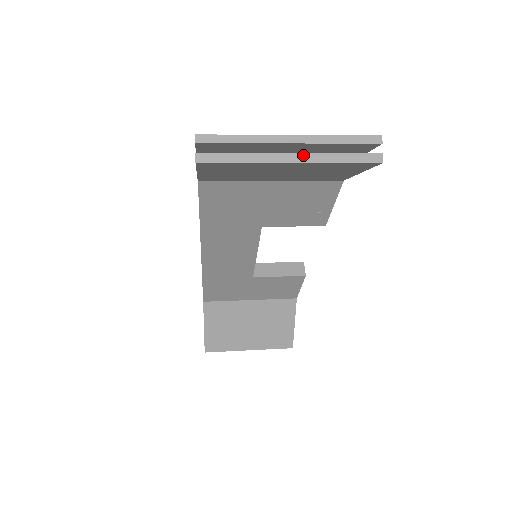
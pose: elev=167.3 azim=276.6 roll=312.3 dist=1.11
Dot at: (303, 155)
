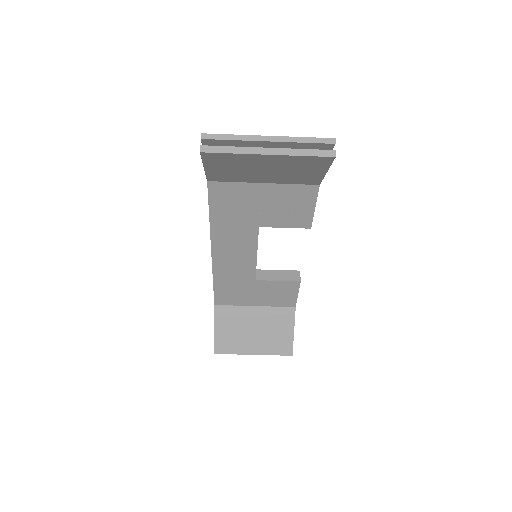
Dot at: (277, 149)
